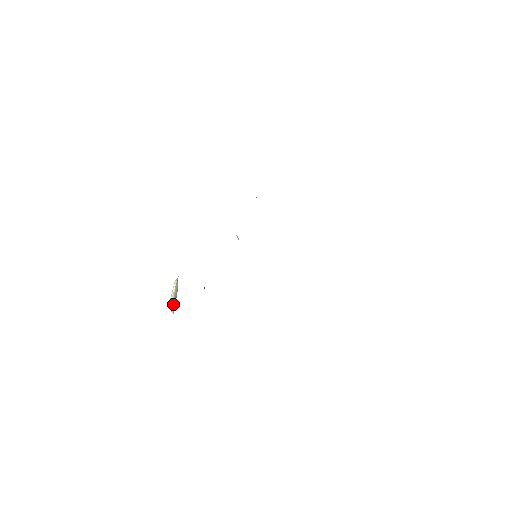
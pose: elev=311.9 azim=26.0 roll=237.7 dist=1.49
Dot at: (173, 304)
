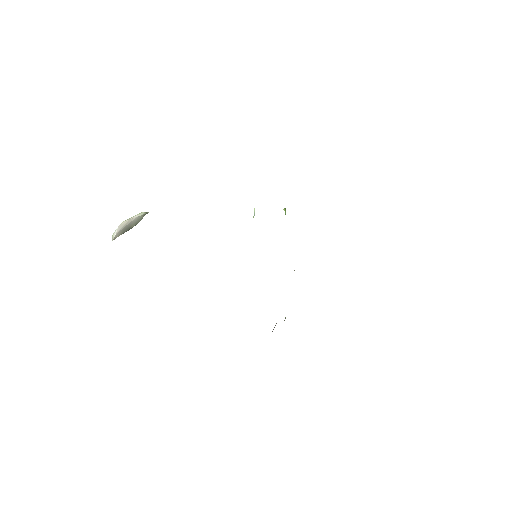
Dot at: (121, 229)
